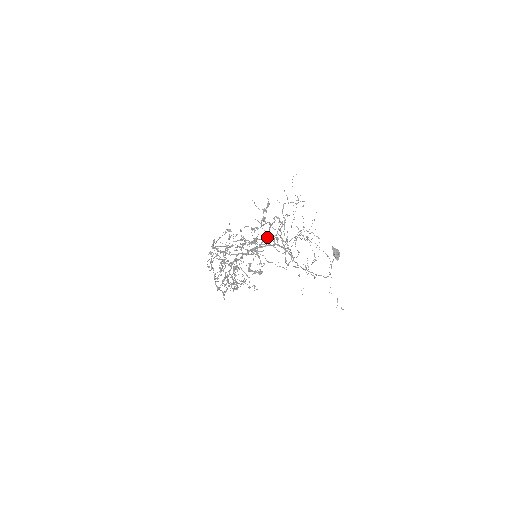
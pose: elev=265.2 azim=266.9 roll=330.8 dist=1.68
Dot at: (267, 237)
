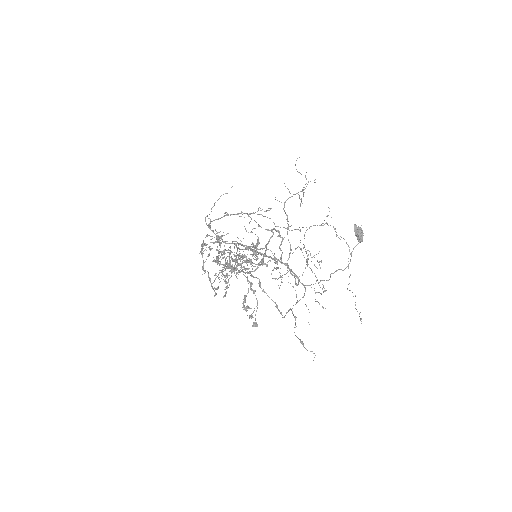
Dot at: occluded
